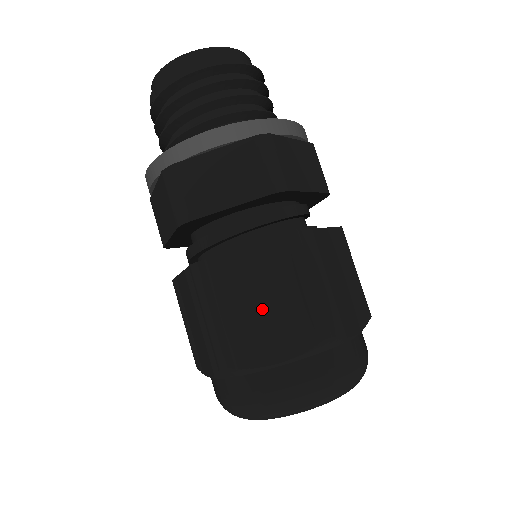
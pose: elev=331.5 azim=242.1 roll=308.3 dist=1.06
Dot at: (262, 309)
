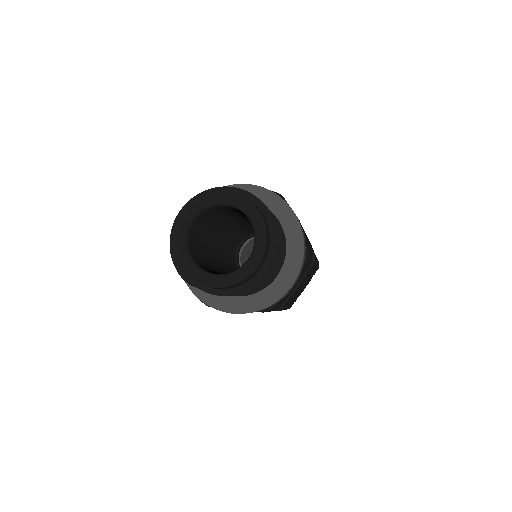
Dot at: occluded
